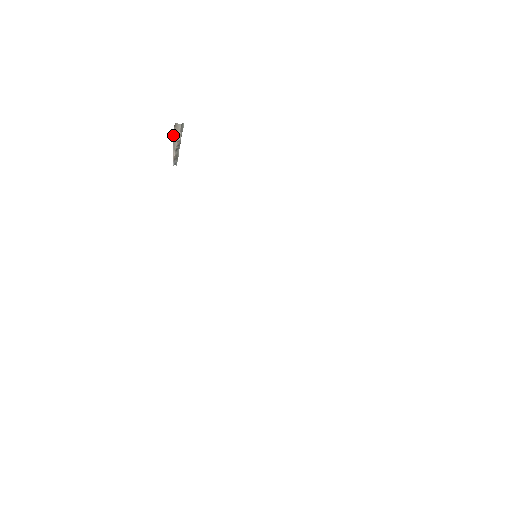
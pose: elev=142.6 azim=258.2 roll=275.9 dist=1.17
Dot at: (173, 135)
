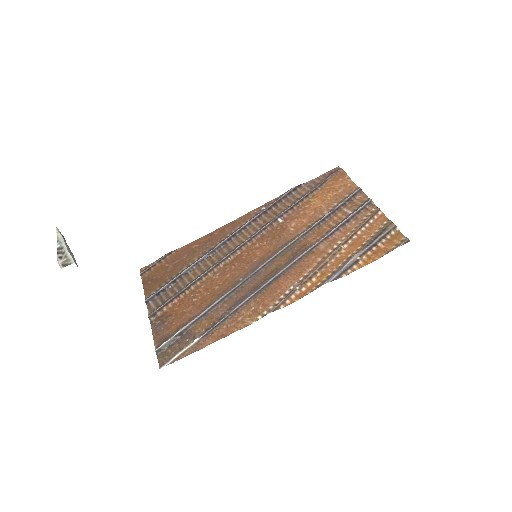
Dot at: occluded
